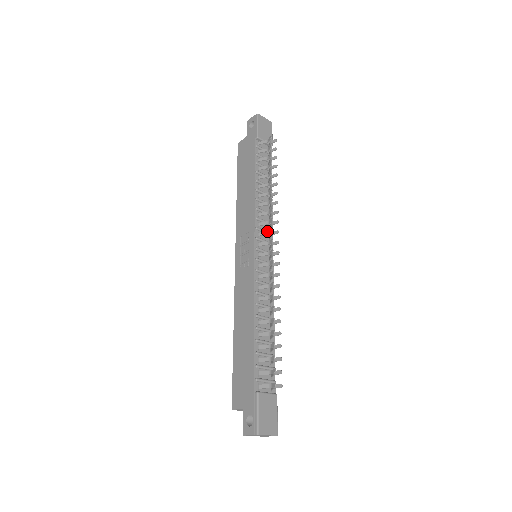
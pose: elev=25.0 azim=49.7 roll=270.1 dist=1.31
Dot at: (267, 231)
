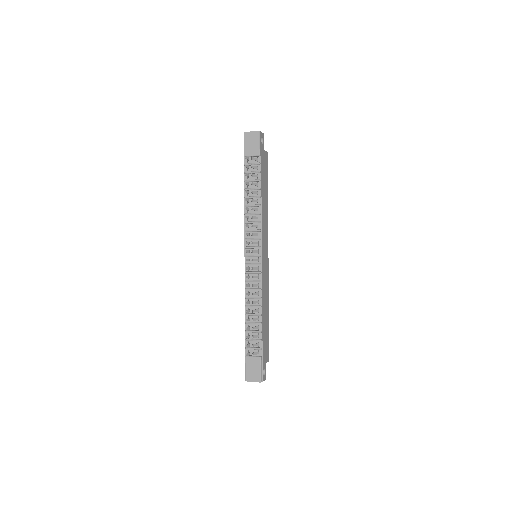
Dot at: (249, 242)
